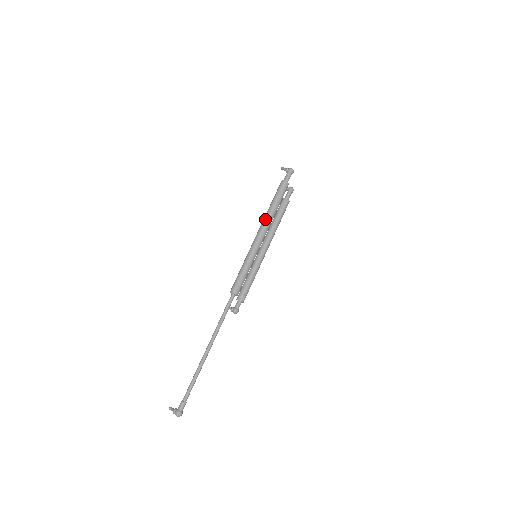
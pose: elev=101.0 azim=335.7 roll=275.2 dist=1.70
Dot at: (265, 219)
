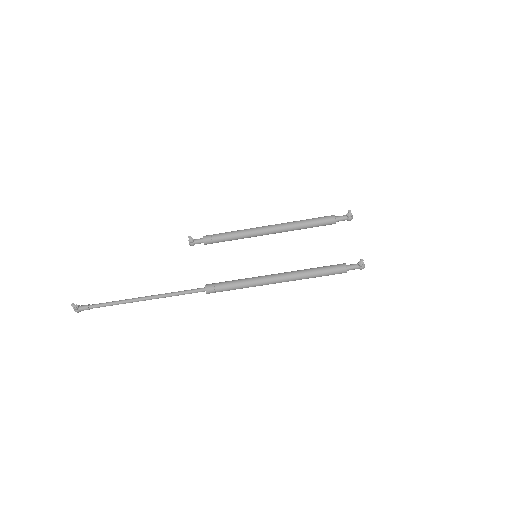
Dot at: (296, 279)
